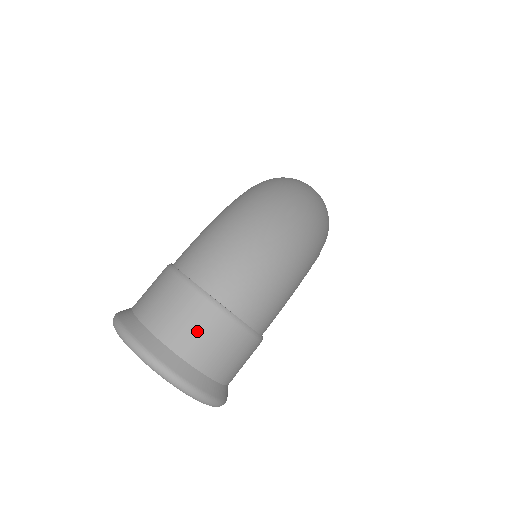
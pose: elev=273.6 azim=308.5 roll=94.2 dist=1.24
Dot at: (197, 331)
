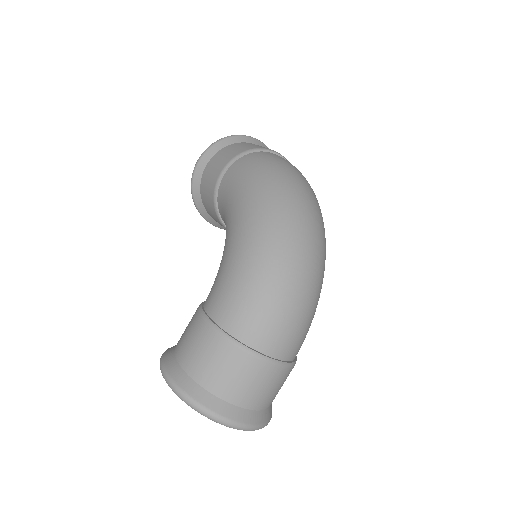
Dot at: (263, 388)
